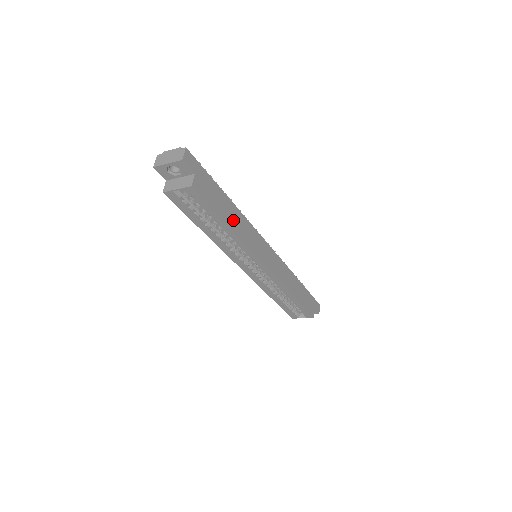
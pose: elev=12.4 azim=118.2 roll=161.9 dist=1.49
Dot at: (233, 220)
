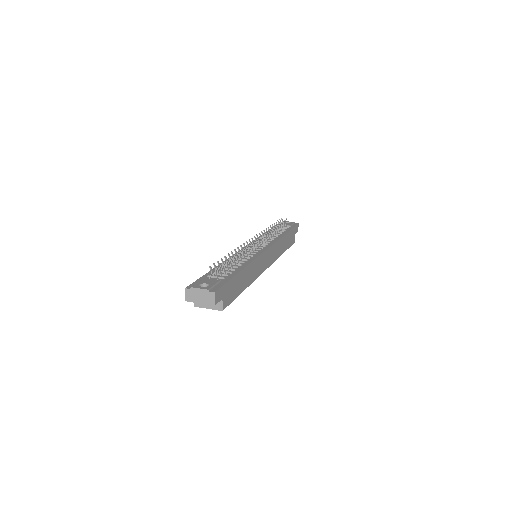
Dot at: (246, 280)
